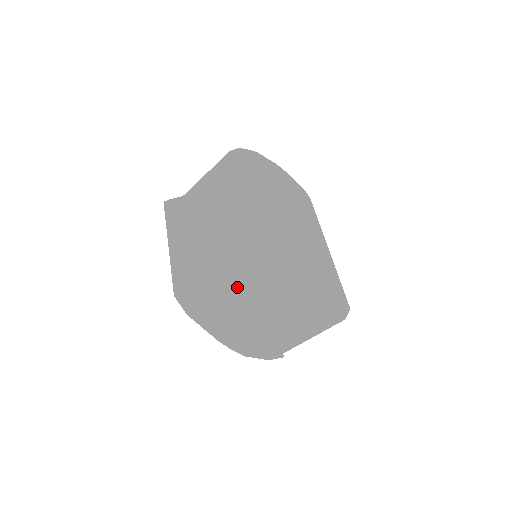
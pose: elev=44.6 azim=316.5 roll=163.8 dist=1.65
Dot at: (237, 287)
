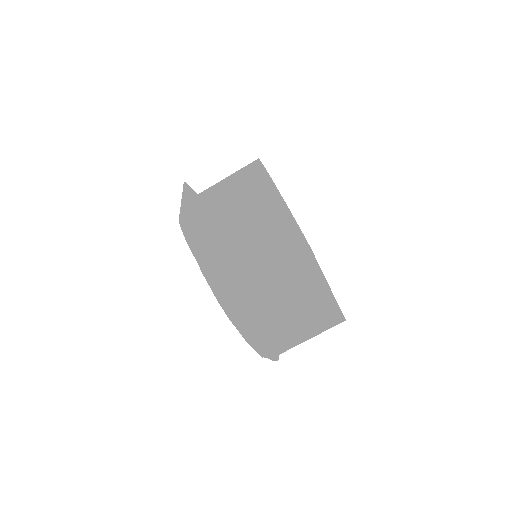
Dot at: (249, 223)
